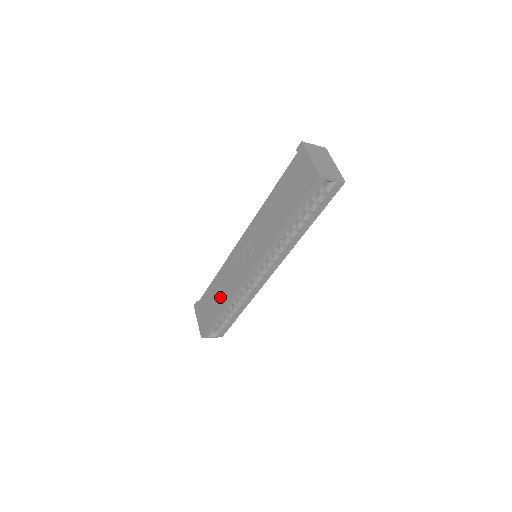
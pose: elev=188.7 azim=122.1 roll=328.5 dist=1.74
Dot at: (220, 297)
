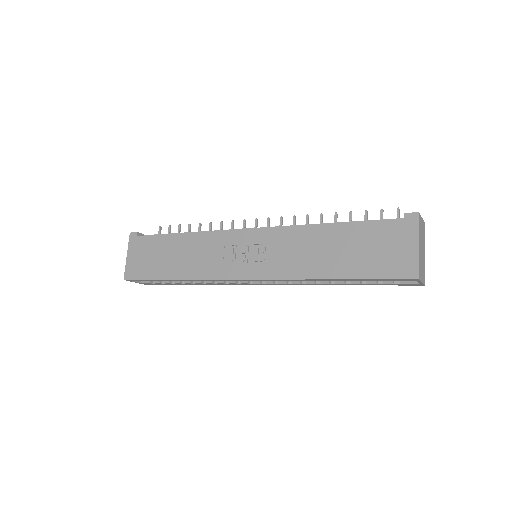
Dot at: (181, 264)
